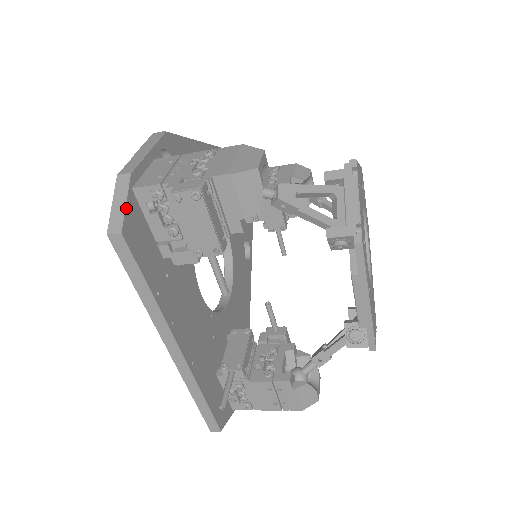
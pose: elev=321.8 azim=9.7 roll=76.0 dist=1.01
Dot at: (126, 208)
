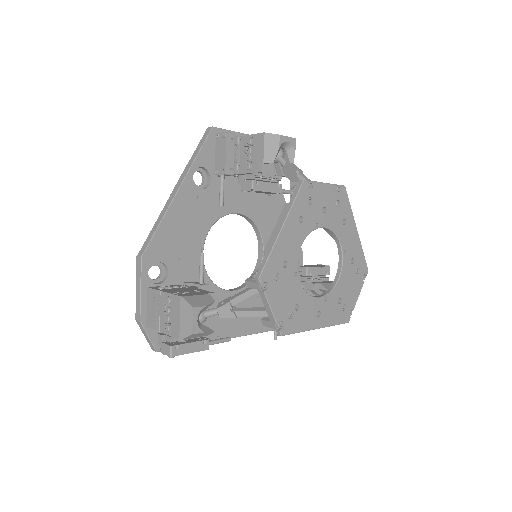
Dot at: (151, 339)
